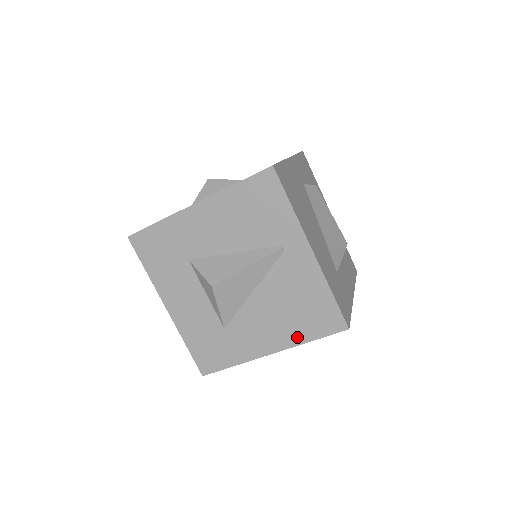
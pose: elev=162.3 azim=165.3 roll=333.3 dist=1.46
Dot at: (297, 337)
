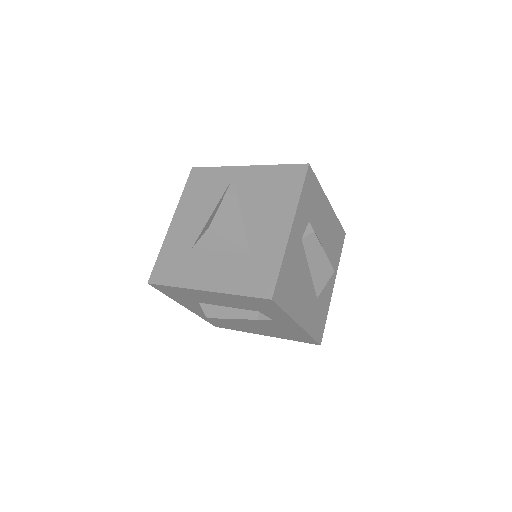
Dot at: (292, 201)
